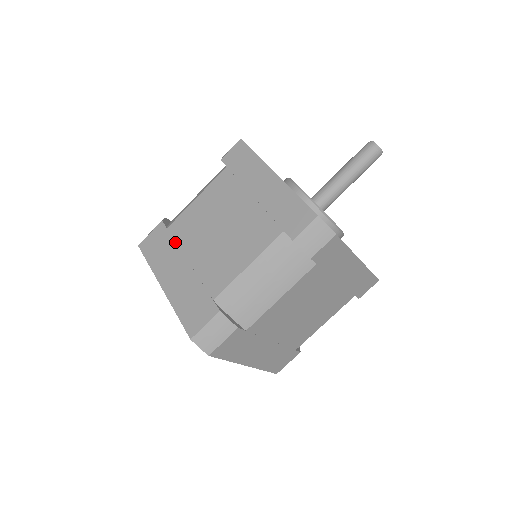
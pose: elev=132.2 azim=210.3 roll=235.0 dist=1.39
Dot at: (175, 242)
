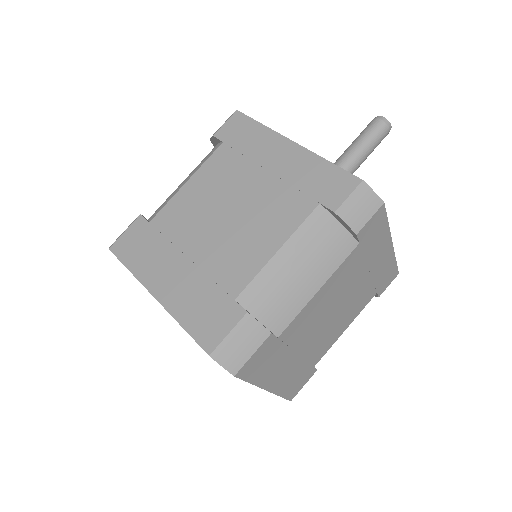
Dot at: (164, 237)
